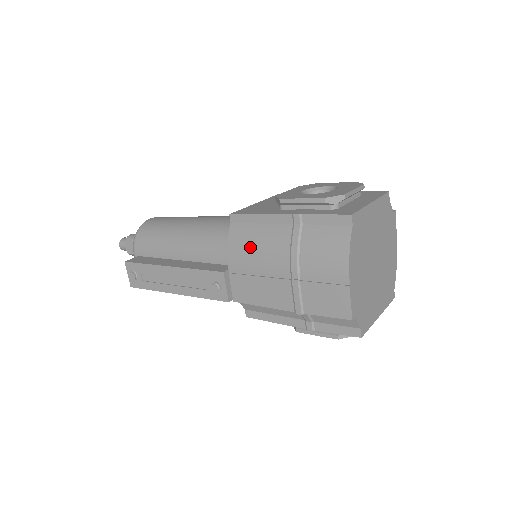
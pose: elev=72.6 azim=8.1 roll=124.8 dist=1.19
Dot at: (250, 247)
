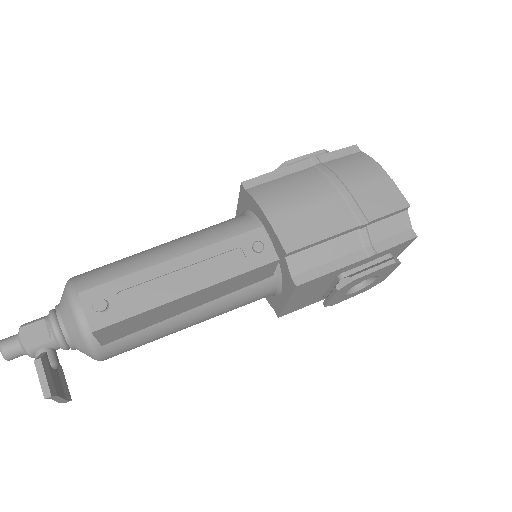
Dot at: (284, 191)
